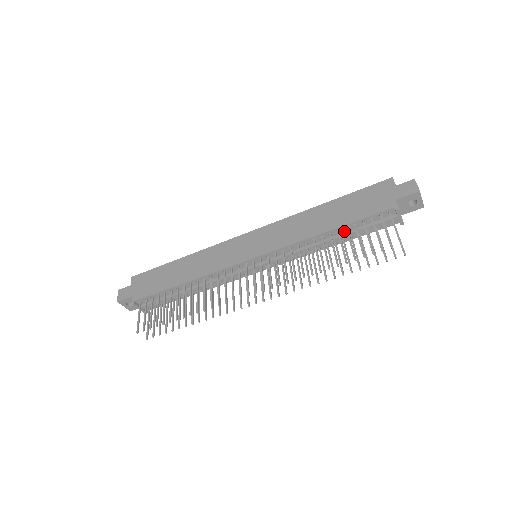
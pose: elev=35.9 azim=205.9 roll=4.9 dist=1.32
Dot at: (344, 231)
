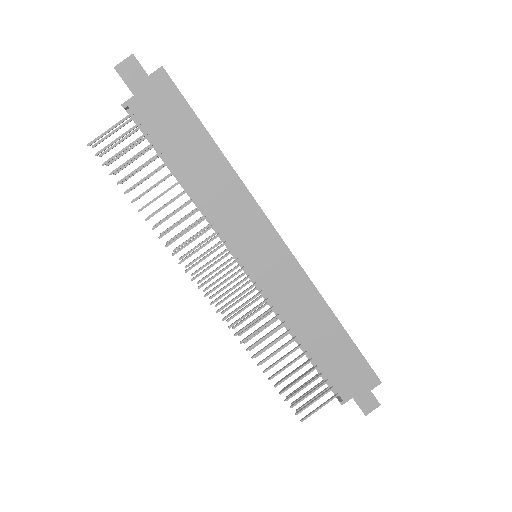
Dot at: occluded
